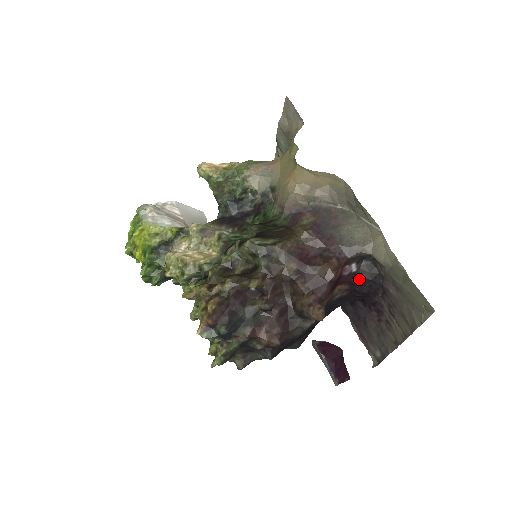
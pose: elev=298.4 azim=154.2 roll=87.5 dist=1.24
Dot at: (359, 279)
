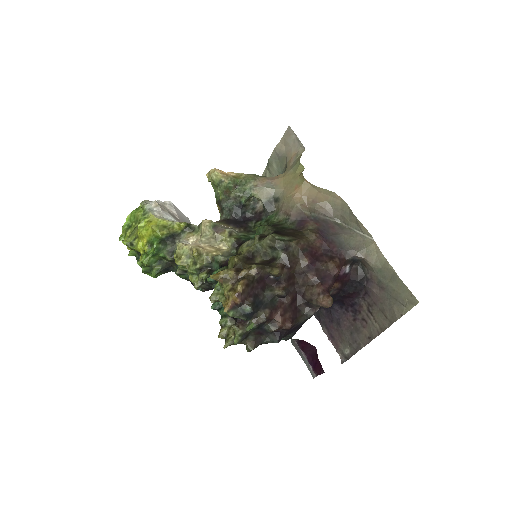
Dot at: (349, 280)
